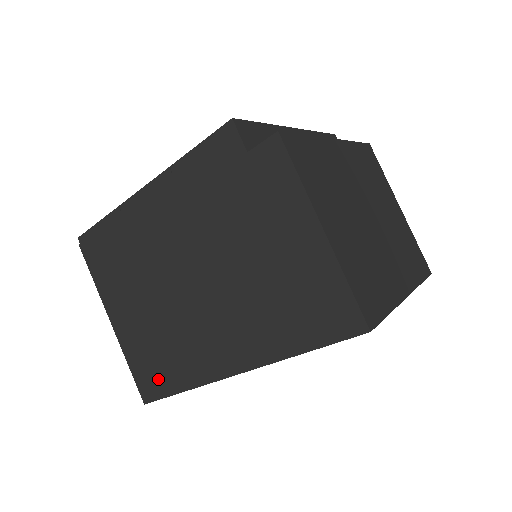
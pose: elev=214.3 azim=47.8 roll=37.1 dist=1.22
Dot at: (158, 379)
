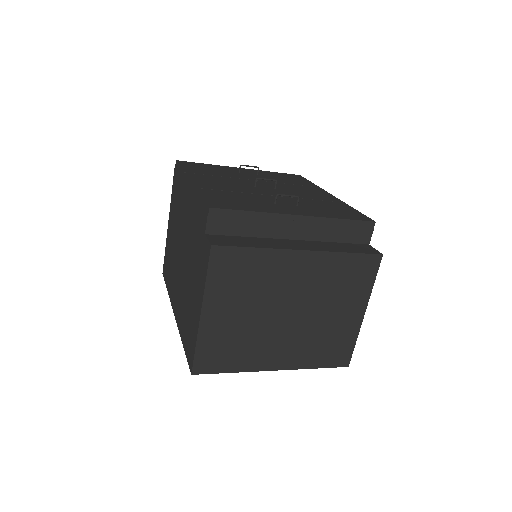
Dot at: (166, 272)
